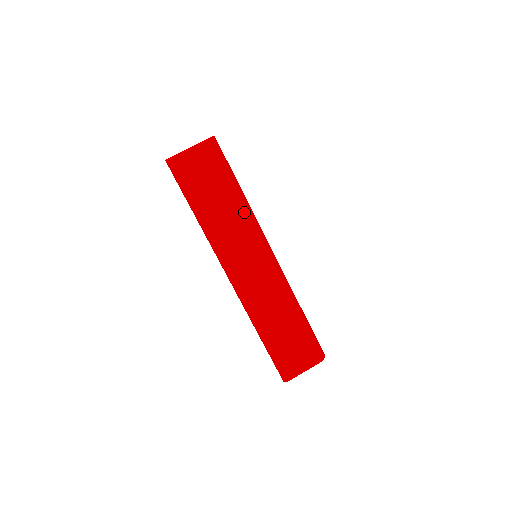
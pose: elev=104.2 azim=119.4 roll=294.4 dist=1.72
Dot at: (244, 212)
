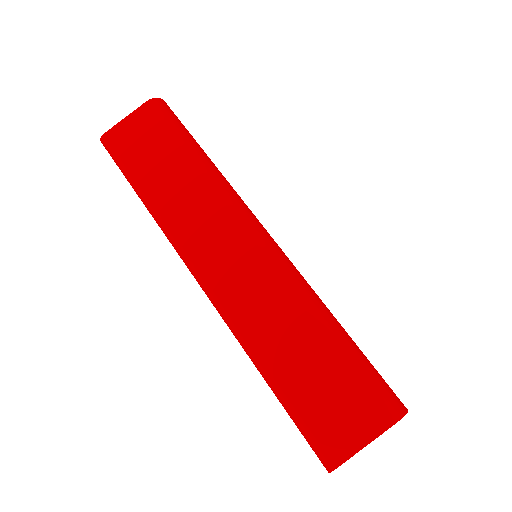
Dot at: (208, 179)
